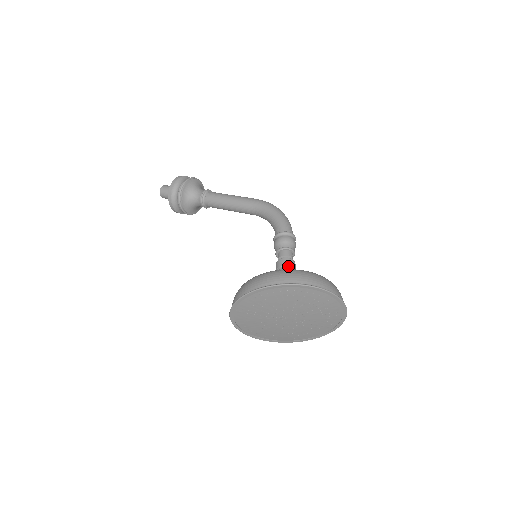
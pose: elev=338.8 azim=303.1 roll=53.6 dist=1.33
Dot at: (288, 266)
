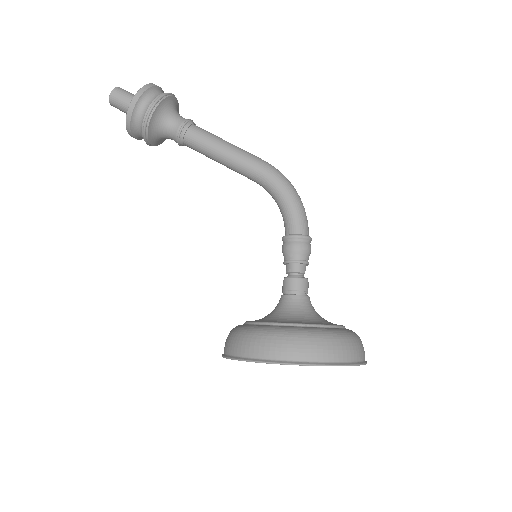
Dot at: (301, 291)
